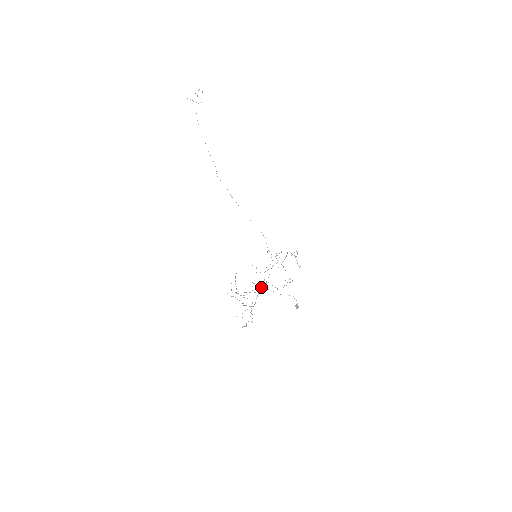
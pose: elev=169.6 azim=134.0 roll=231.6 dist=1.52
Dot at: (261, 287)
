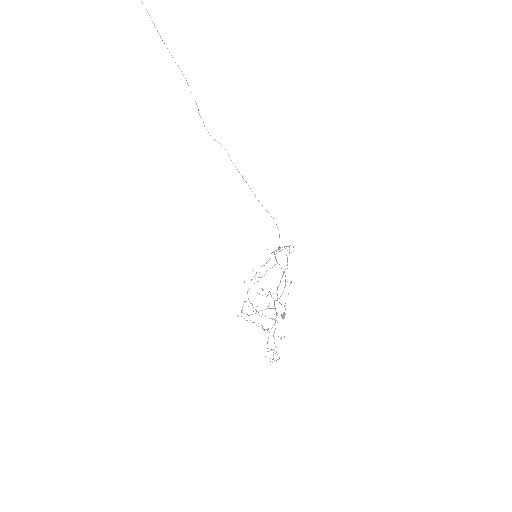
Dot at: occluded
